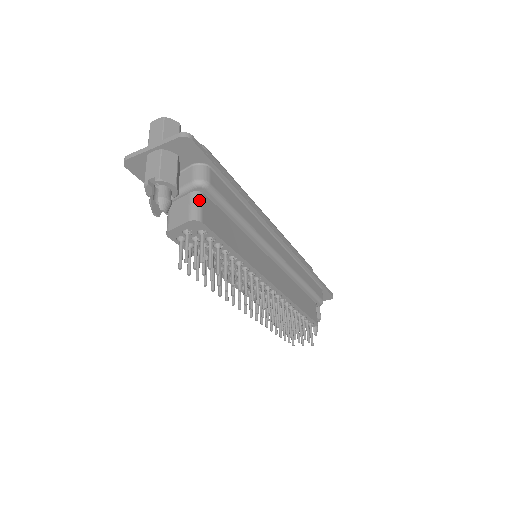
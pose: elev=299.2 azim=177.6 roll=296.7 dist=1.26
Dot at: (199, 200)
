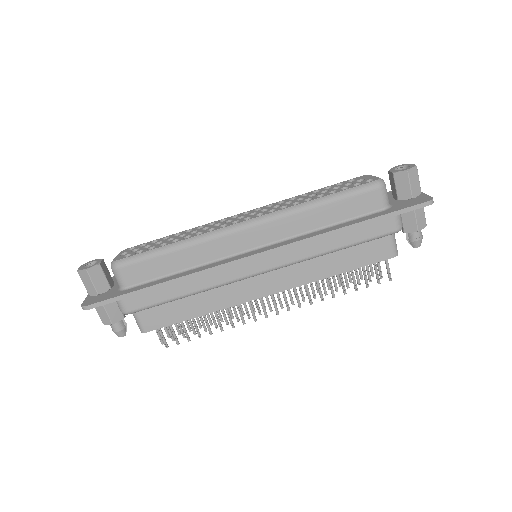
Dot at: (135, 317)
